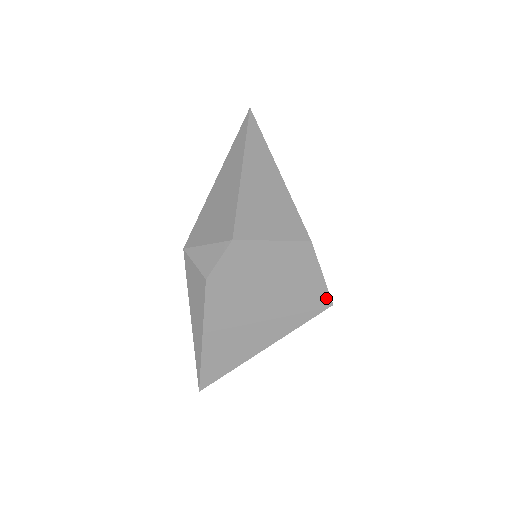
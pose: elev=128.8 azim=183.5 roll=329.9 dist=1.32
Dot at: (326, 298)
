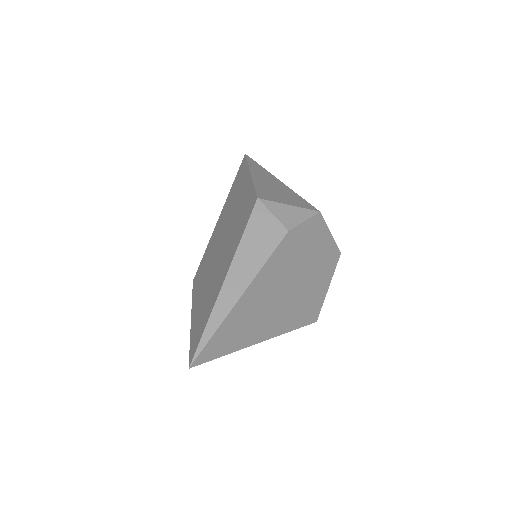
Dot at: (318, 312)
